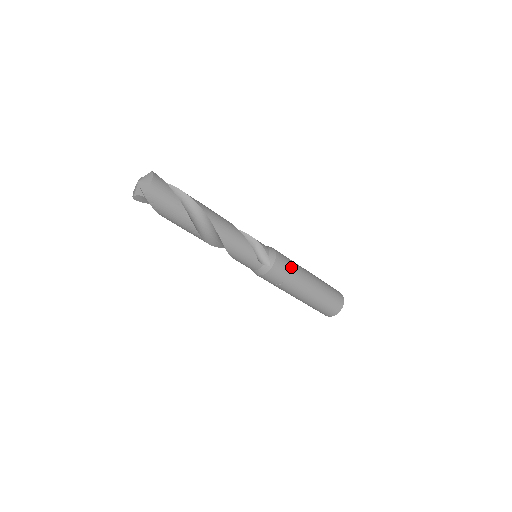
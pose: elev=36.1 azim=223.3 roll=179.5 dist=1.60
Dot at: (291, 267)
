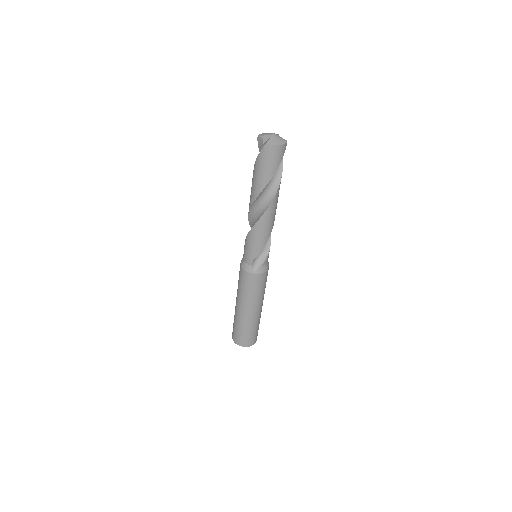
Dot at: (260, 289)
